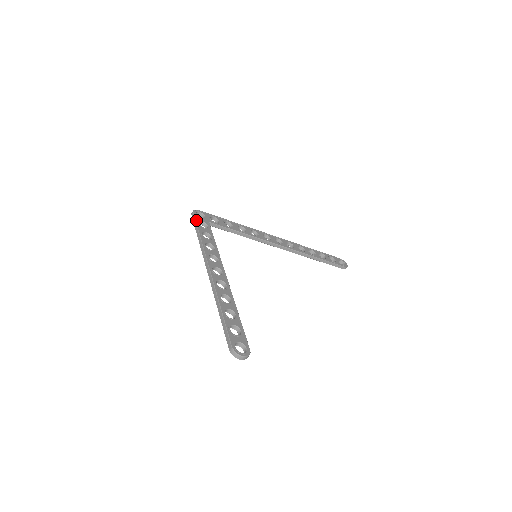
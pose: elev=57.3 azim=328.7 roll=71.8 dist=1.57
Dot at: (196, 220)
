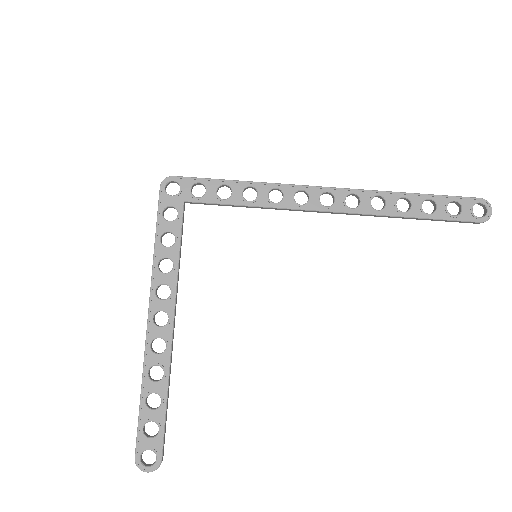
Dot at: (159, 207)
